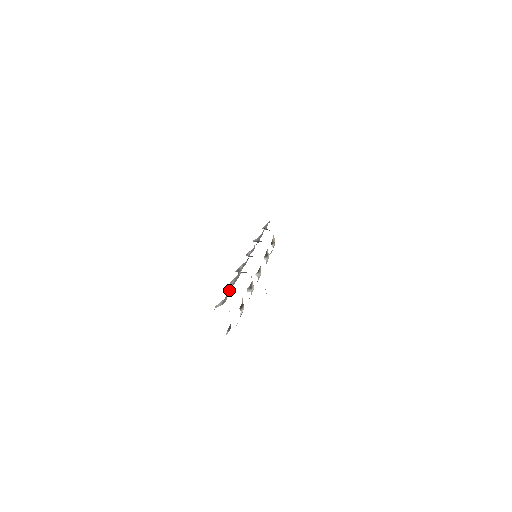
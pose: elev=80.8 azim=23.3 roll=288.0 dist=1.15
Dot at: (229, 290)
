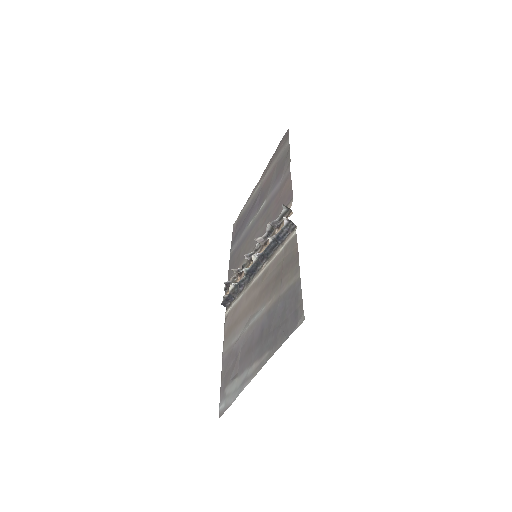
Dot at: (278, 218)
